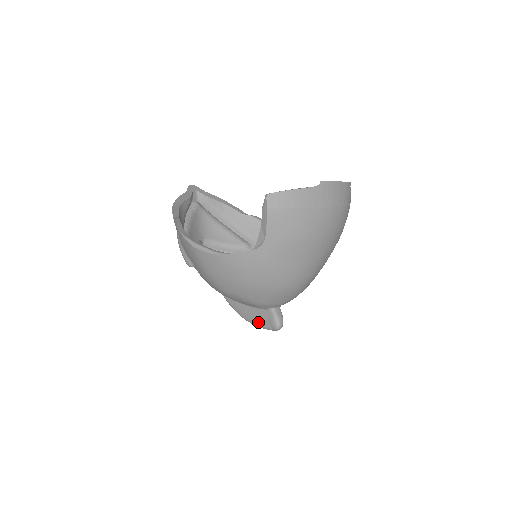
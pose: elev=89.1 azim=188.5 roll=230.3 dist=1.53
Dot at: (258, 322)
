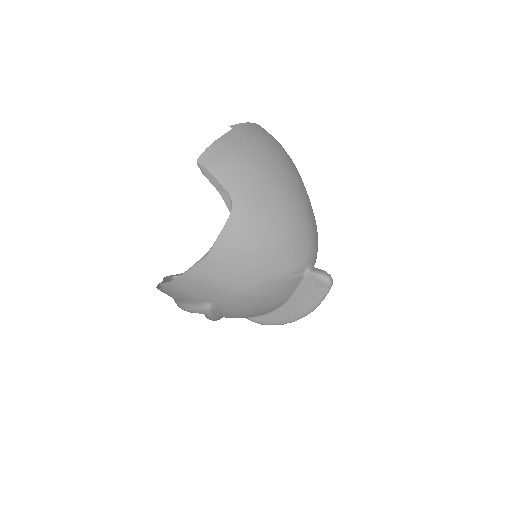
Dot at: (311, 301)
